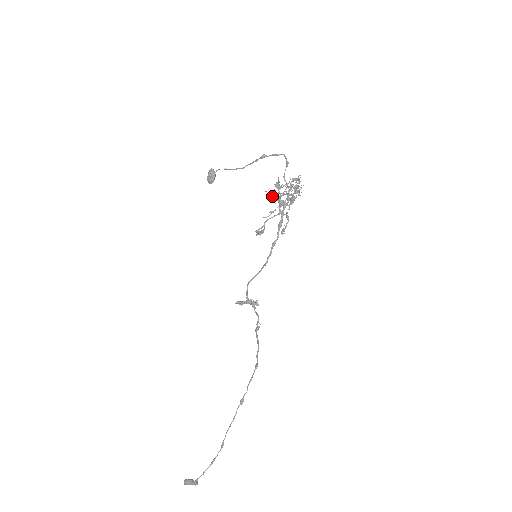
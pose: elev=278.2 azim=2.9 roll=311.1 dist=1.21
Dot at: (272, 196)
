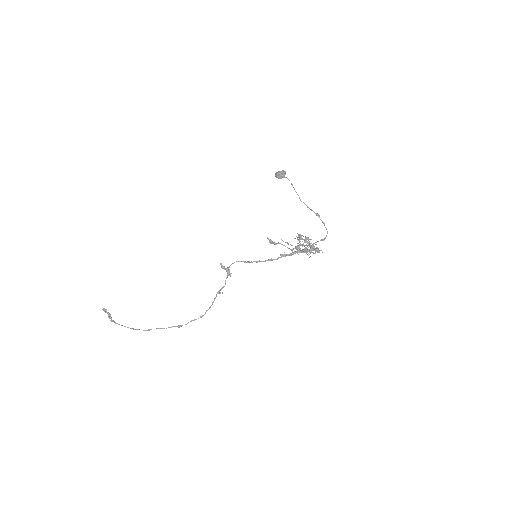
Dot at: (298, 235)
